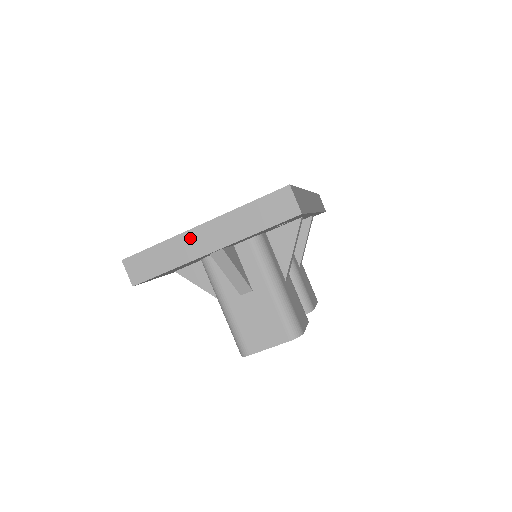
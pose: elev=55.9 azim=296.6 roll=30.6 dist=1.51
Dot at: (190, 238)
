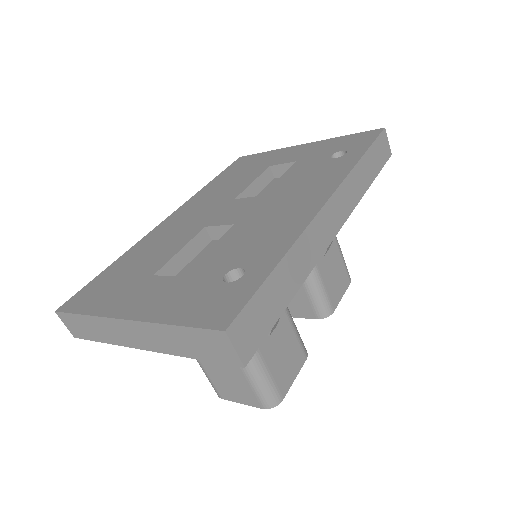
Dot at: (116, 326)
